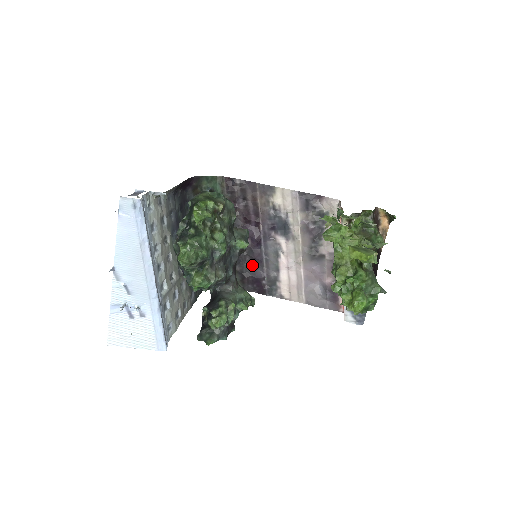
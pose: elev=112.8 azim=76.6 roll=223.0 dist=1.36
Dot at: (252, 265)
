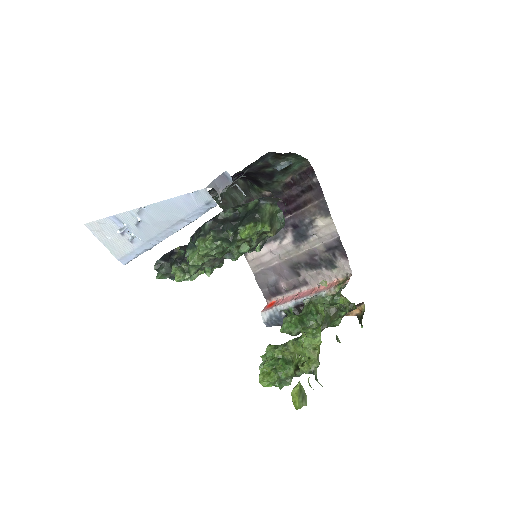
Dot at: occluded
